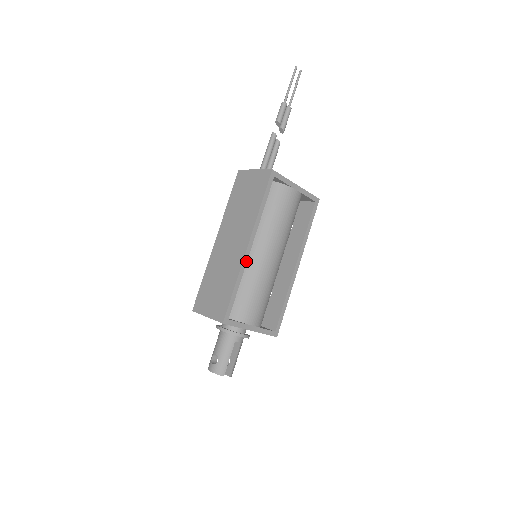
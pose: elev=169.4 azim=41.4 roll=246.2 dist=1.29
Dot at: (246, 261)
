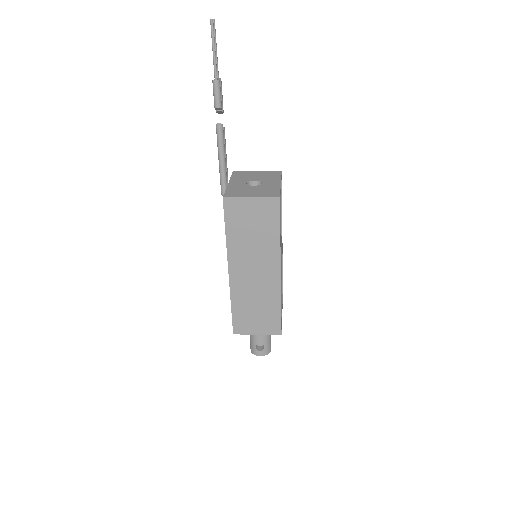
Dot at: occluded
